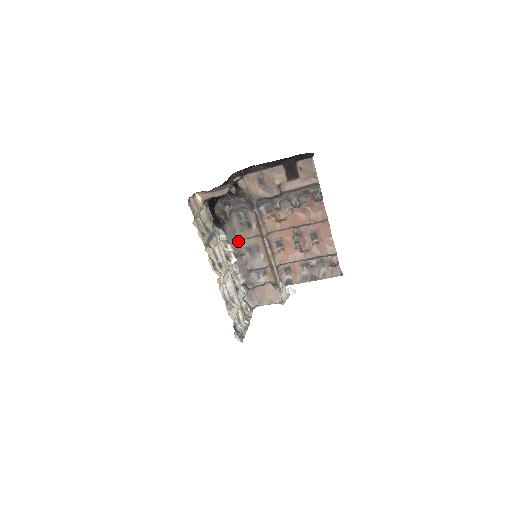
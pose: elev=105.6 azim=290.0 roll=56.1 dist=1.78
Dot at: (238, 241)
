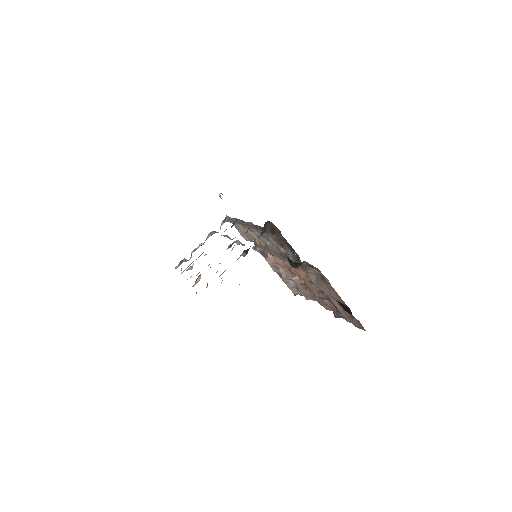
Dot at: occluded
